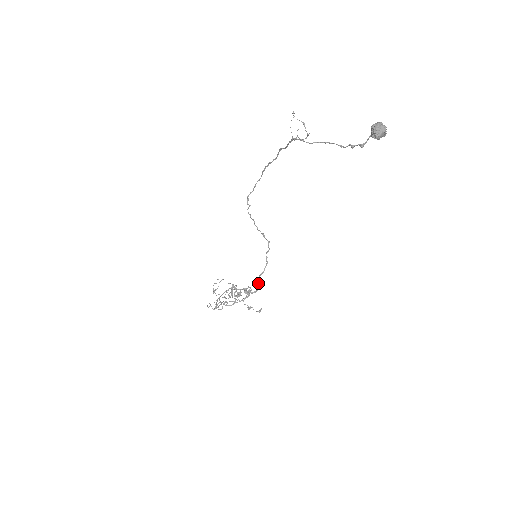
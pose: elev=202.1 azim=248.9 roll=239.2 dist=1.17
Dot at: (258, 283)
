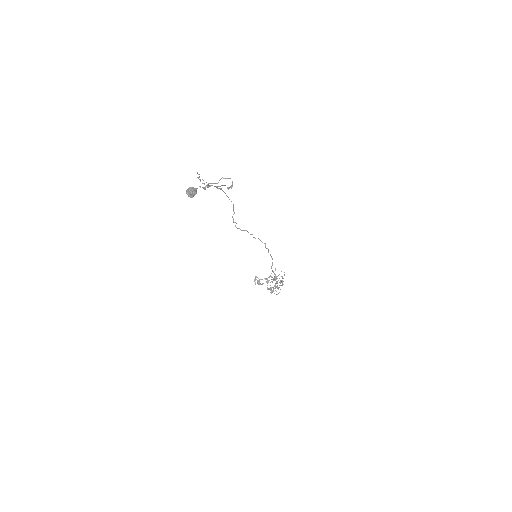
Dot at: (274, 273)
